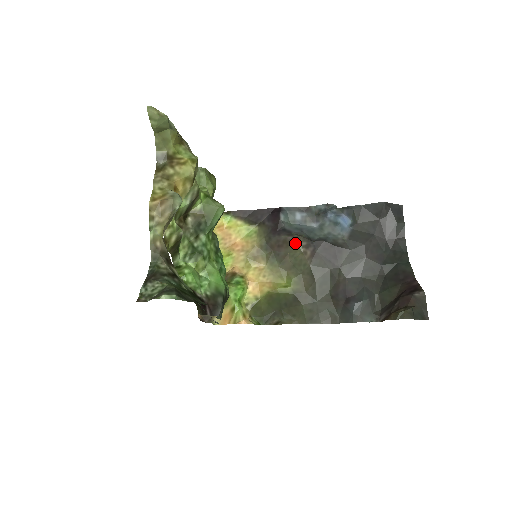
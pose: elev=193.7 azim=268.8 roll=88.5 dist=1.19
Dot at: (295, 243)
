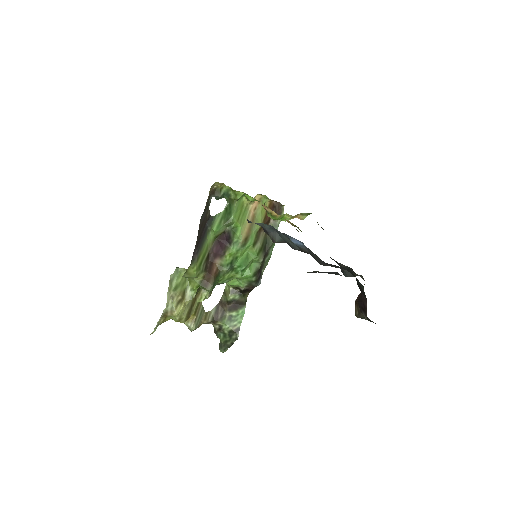
Dot at: occluded
